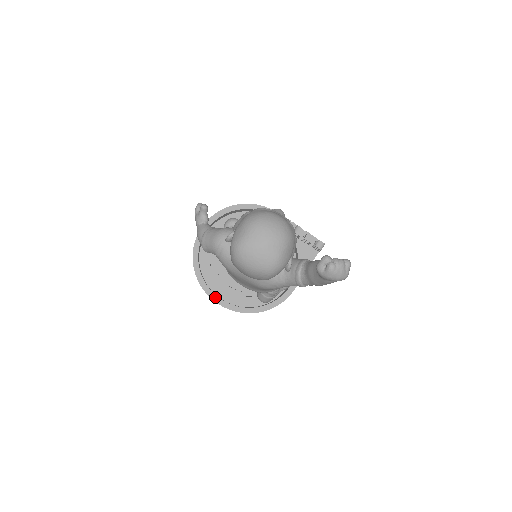
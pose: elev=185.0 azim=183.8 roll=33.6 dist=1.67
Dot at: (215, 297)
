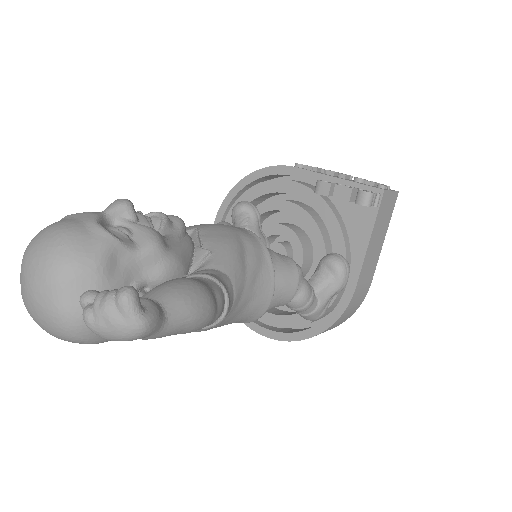
Dot at: (252, 324)
